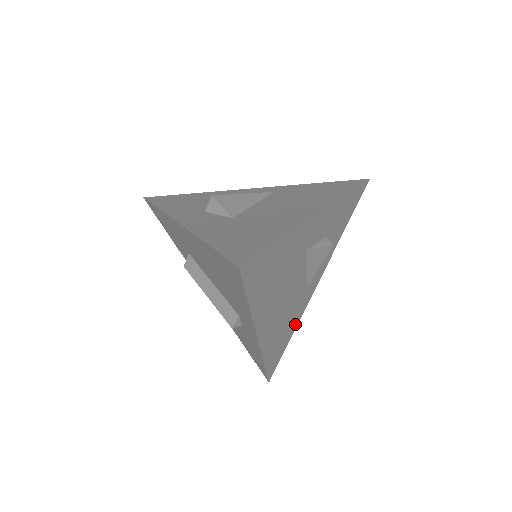
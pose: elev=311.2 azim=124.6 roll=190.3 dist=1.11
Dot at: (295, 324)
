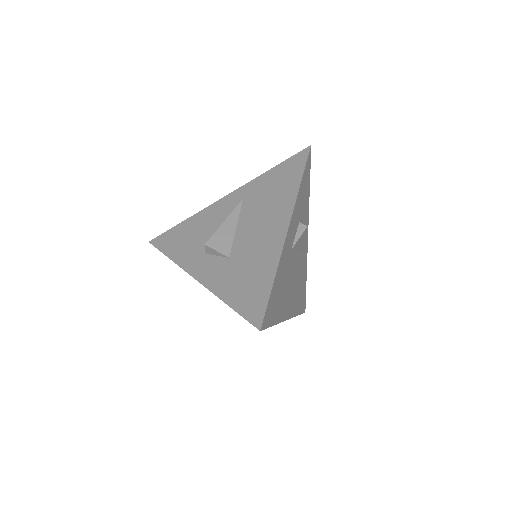
Dot at: (305, 273)
